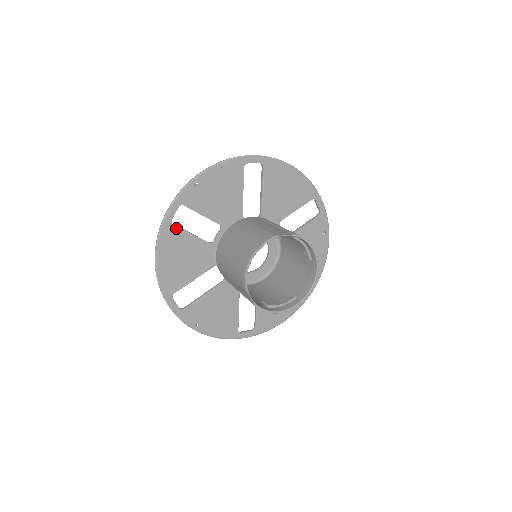
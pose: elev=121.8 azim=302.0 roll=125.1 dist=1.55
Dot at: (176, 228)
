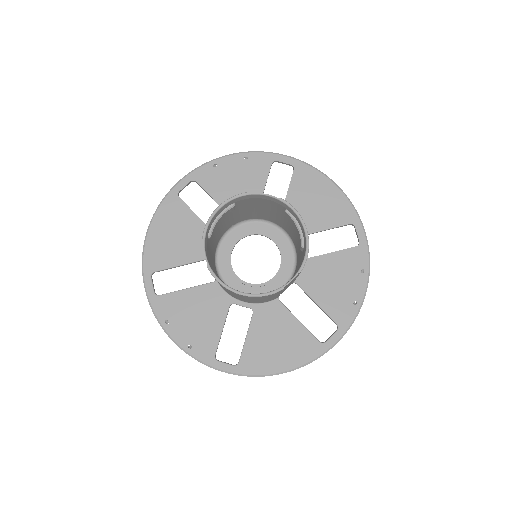
Dot at: (181, 201)
